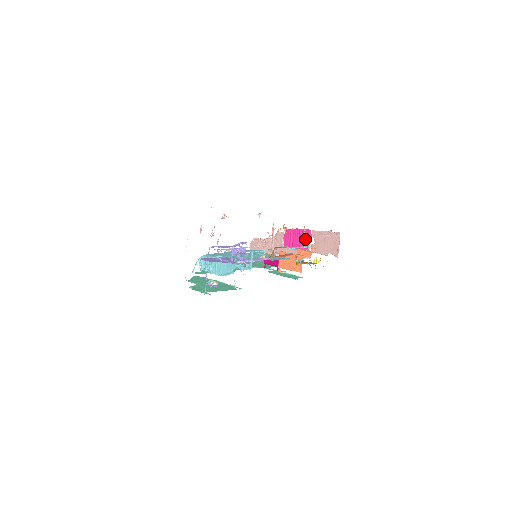
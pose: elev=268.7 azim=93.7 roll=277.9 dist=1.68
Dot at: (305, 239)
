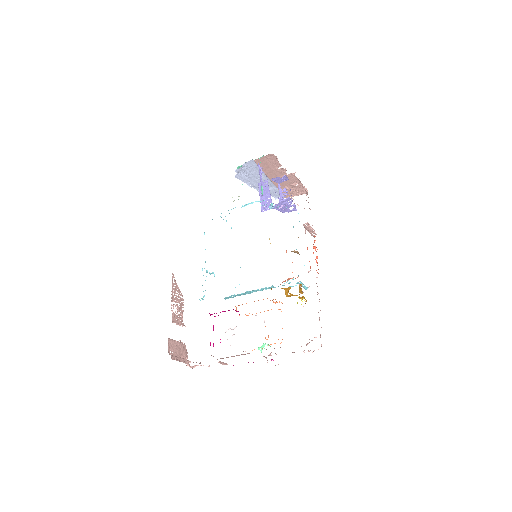
Dot at: (269, 345)
